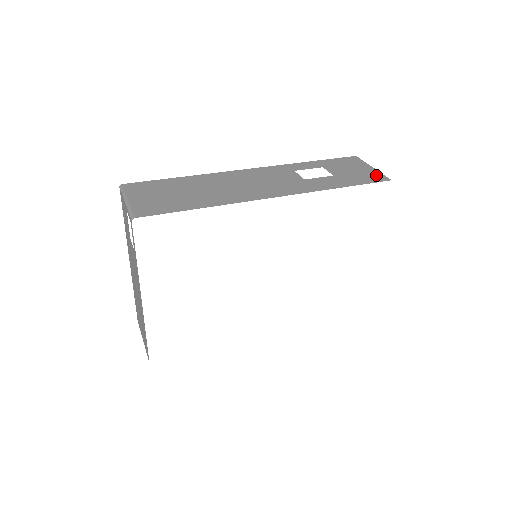
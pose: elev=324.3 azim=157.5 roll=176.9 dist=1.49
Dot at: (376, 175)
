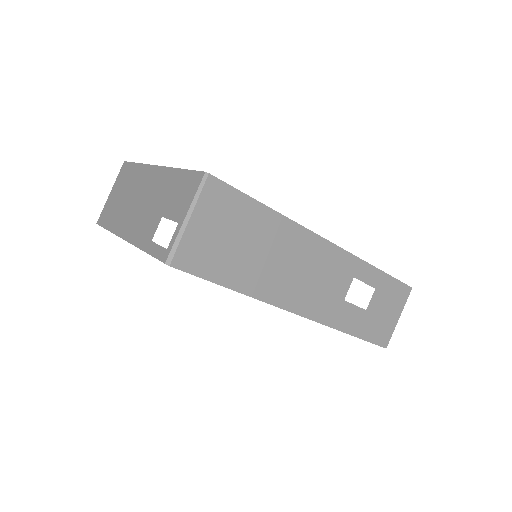
Dot at: (387, 333)
